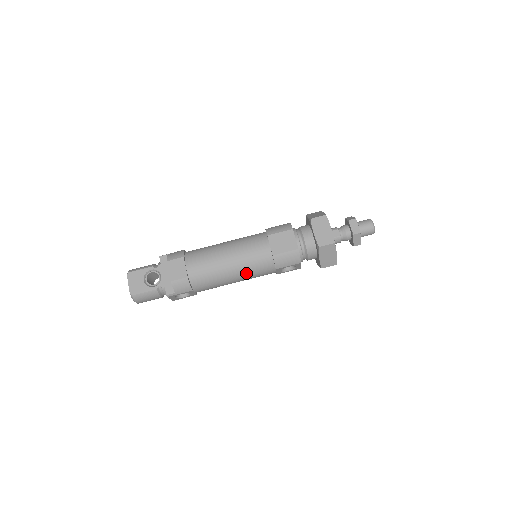
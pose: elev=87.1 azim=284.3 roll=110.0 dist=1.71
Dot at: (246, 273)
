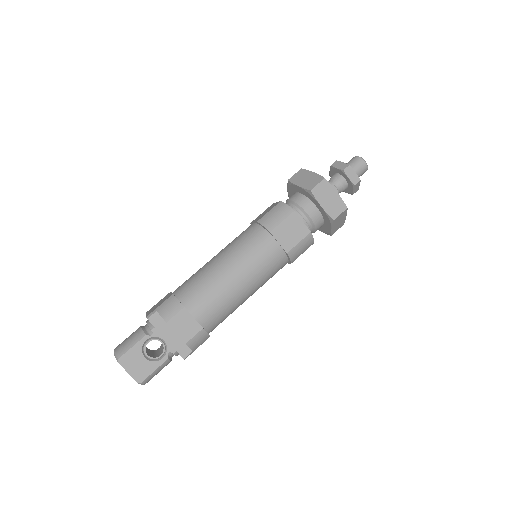
Dot at: (261, 285)
